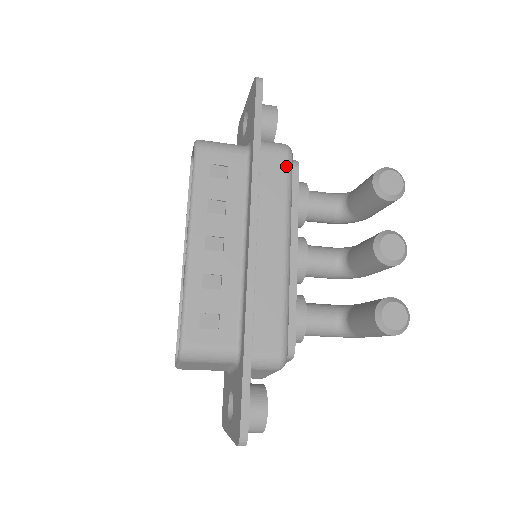
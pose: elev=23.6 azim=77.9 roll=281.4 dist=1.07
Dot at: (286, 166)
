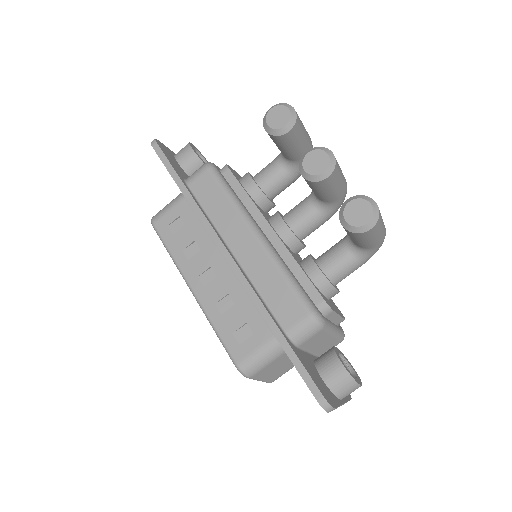
Dot at: (213, 179)
